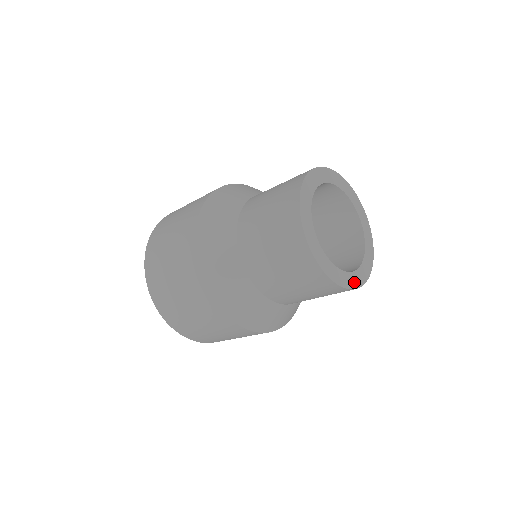
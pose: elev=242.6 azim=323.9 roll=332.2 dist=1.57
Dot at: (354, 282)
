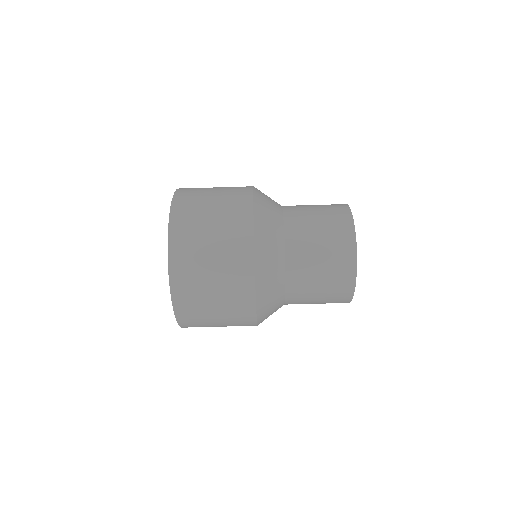
Dot at: occluded
